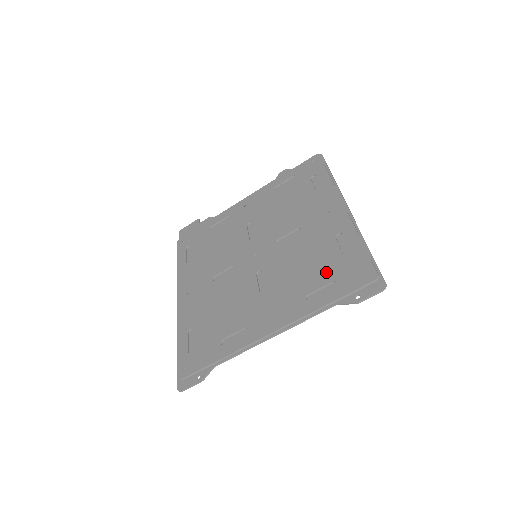
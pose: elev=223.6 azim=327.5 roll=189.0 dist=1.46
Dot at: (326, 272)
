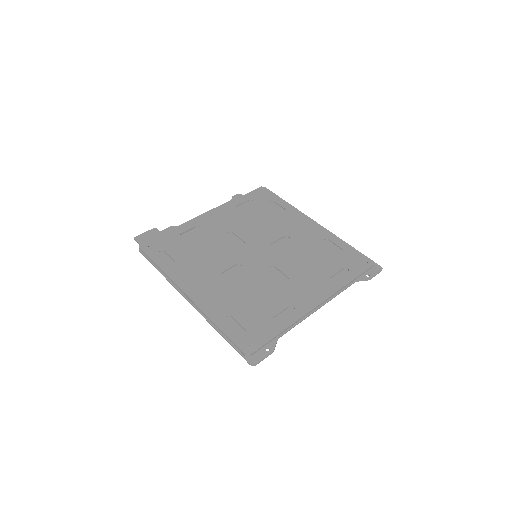
Dot at: (334, 263)
